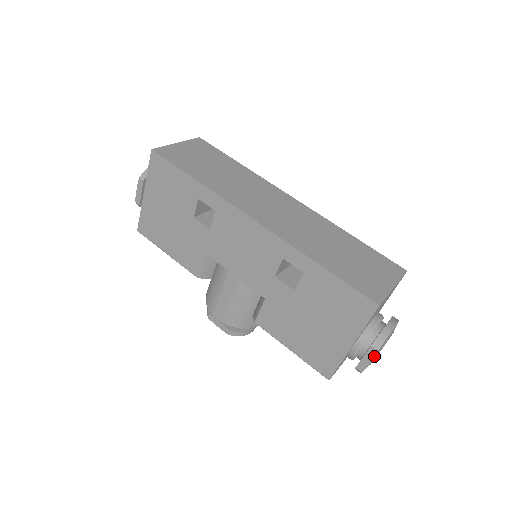
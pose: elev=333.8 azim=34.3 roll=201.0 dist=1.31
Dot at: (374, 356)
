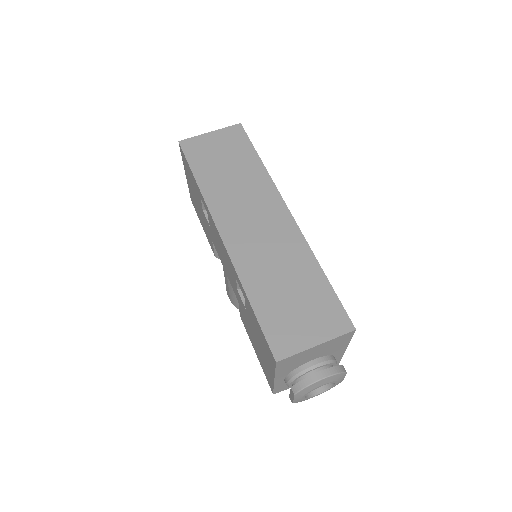
Dot at: (294, 397)
